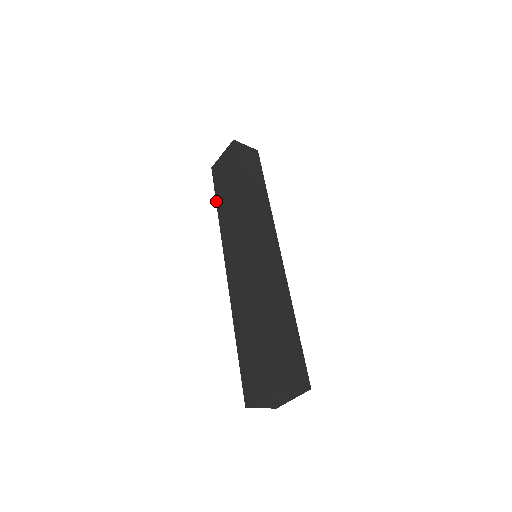
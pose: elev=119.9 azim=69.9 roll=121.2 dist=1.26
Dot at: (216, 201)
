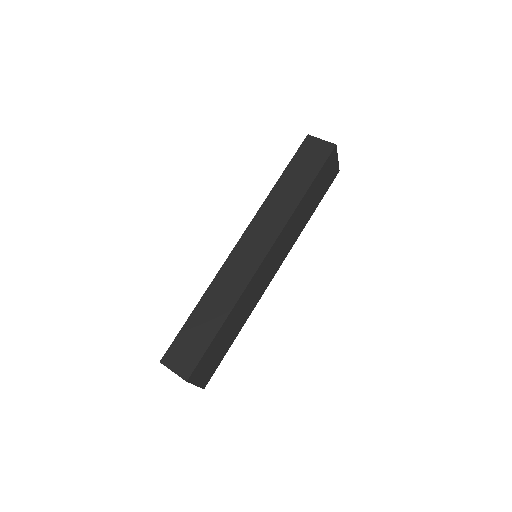
Dot at: occluded
